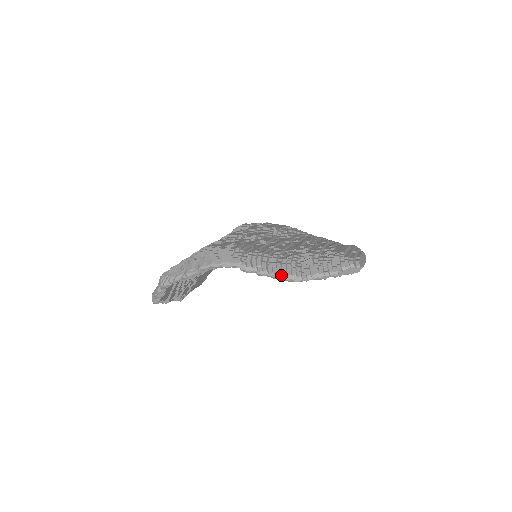
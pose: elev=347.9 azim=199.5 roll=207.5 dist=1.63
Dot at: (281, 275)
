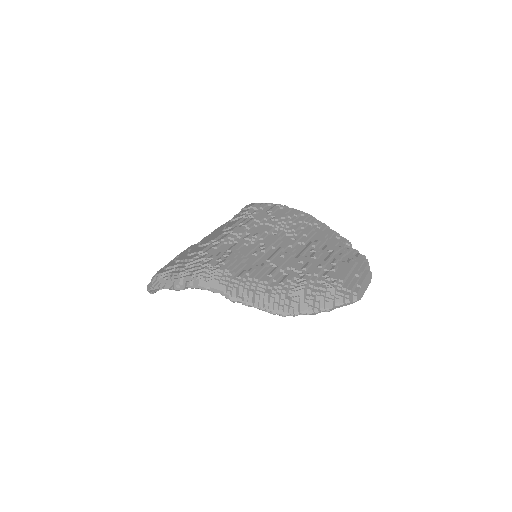
Dot at: (267, 309)
